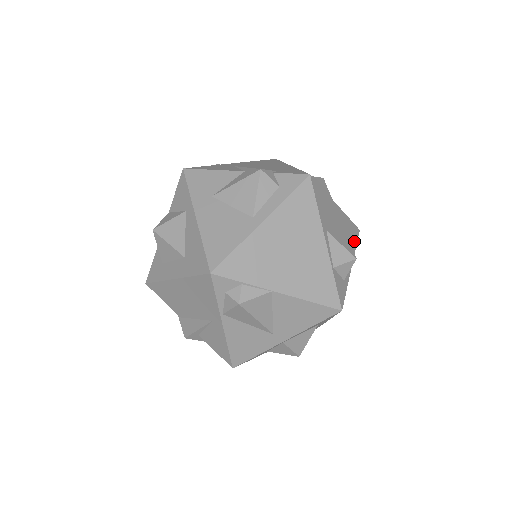
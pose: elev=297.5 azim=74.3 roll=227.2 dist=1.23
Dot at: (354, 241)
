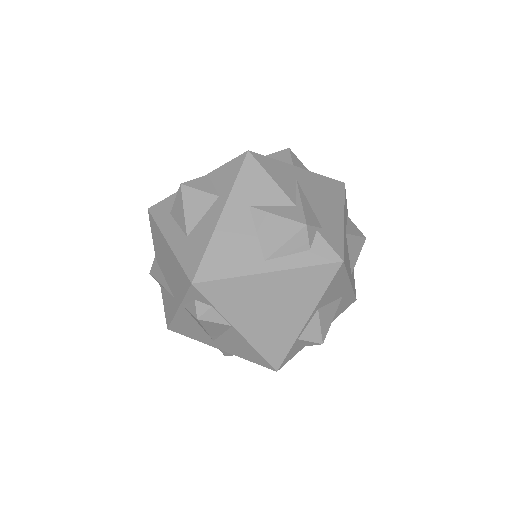
Dot at: (341, 311)
